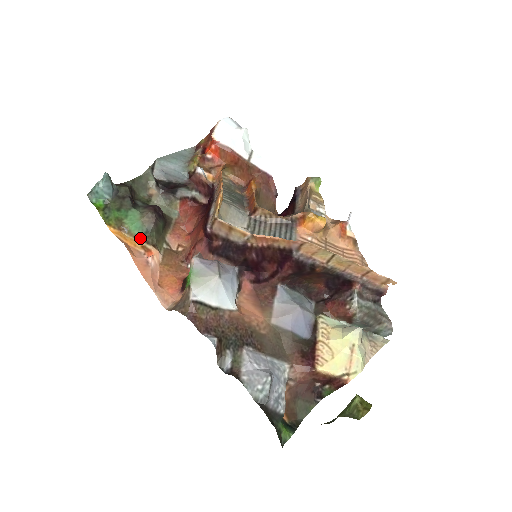
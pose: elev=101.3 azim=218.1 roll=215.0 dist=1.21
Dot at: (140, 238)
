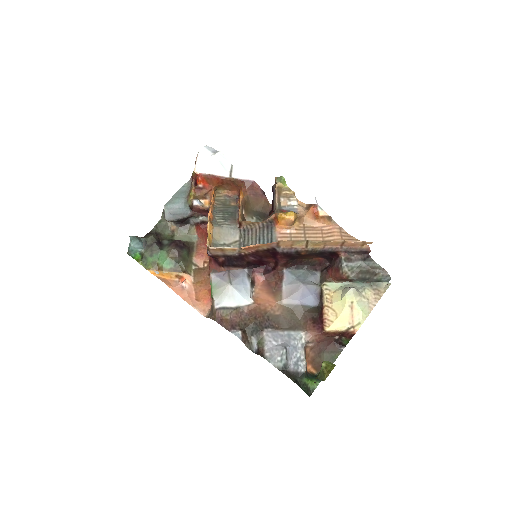
Dot at: (173, 270)
